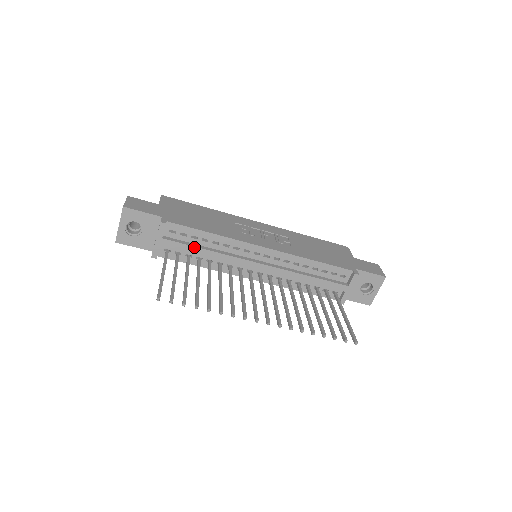
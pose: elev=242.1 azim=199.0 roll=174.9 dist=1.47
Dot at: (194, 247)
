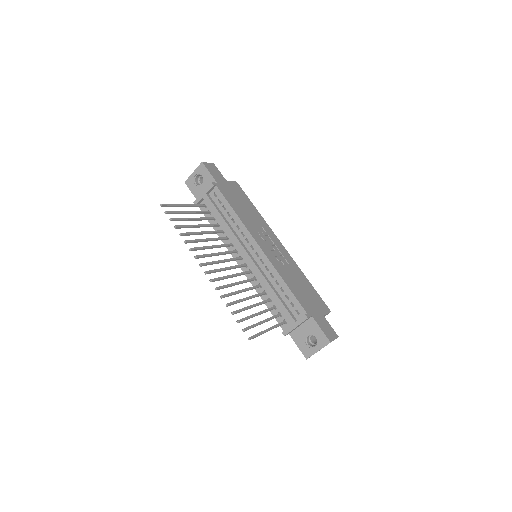
Dot at: (219, 213)
